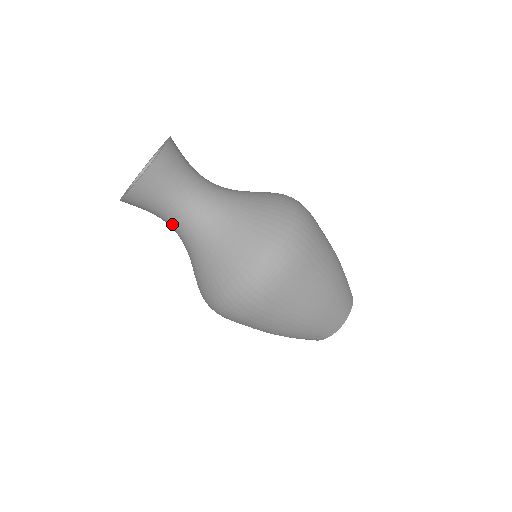
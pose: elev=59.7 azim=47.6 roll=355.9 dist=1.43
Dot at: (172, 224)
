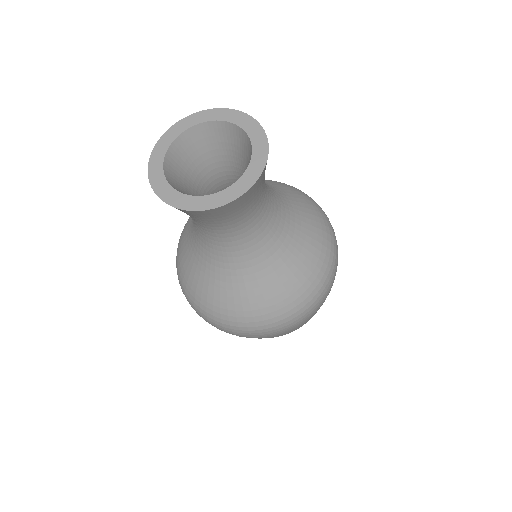
Dot at: (220, 237)
